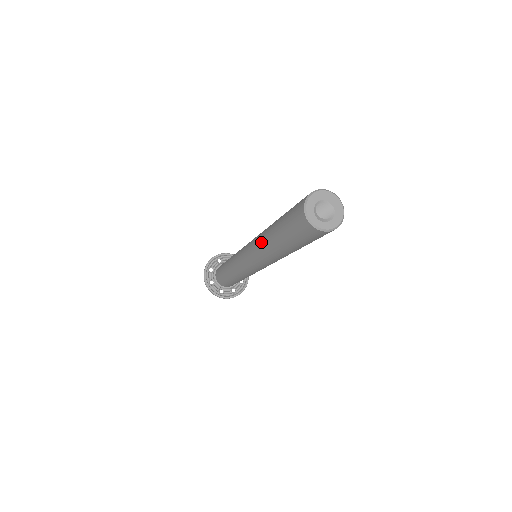
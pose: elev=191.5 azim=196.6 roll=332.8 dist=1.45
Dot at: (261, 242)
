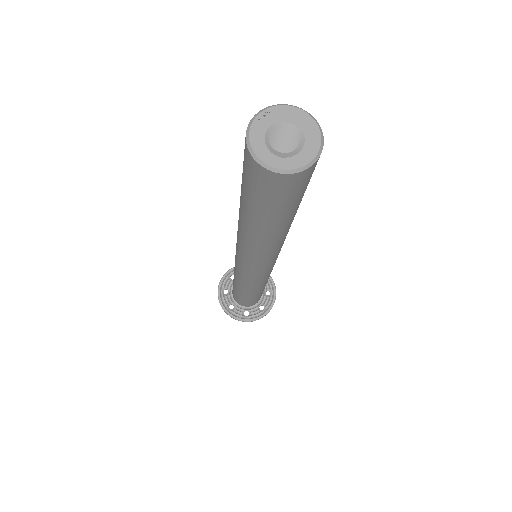
Dot at: (239, 233)
